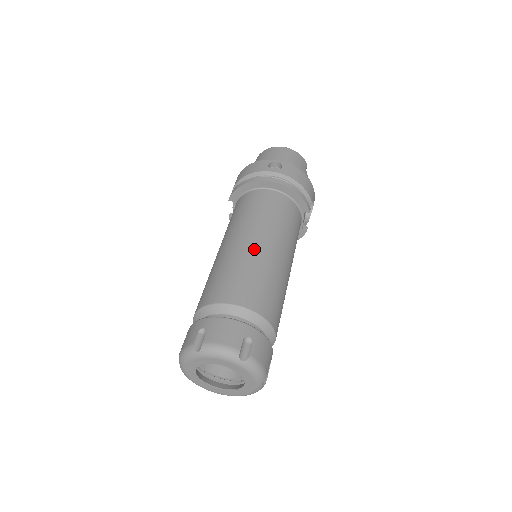
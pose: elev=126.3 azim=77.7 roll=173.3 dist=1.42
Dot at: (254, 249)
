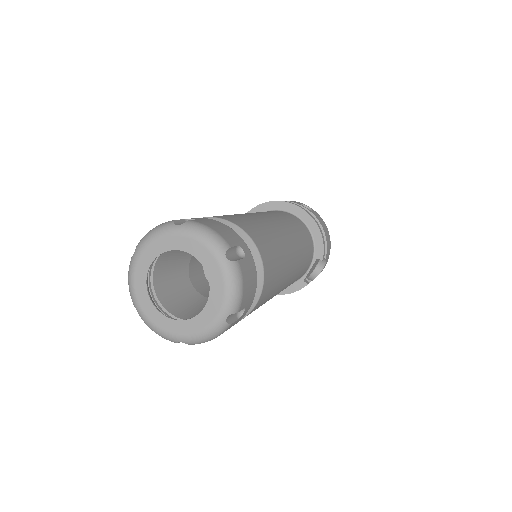
Dot at: (270, 222)
